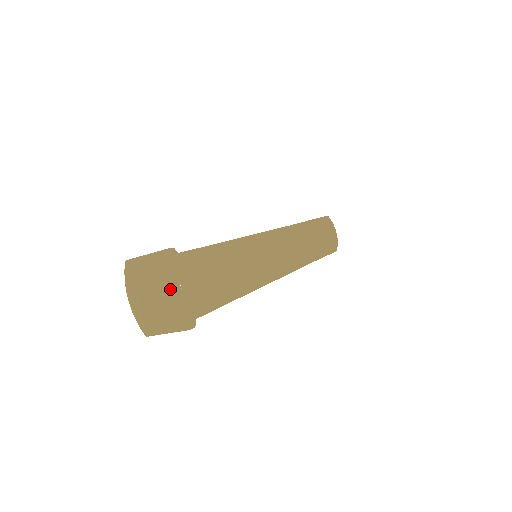
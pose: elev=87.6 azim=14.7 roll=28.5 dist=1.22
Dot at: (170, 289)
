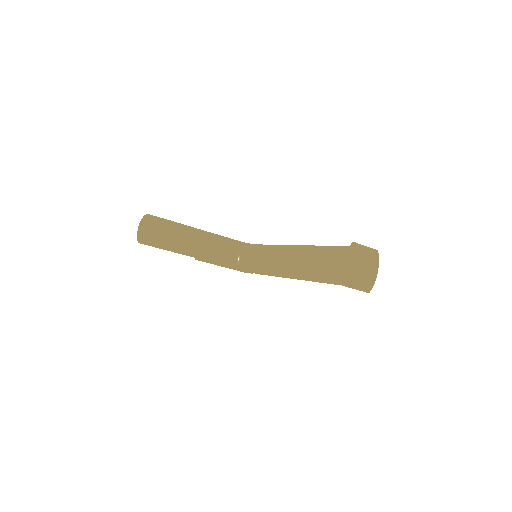
Dot at: (331, 264)
